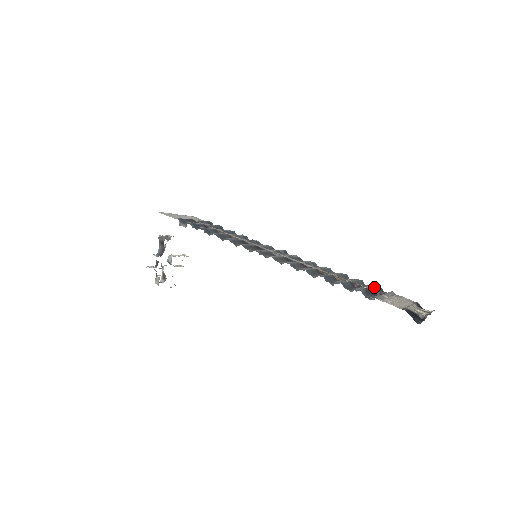
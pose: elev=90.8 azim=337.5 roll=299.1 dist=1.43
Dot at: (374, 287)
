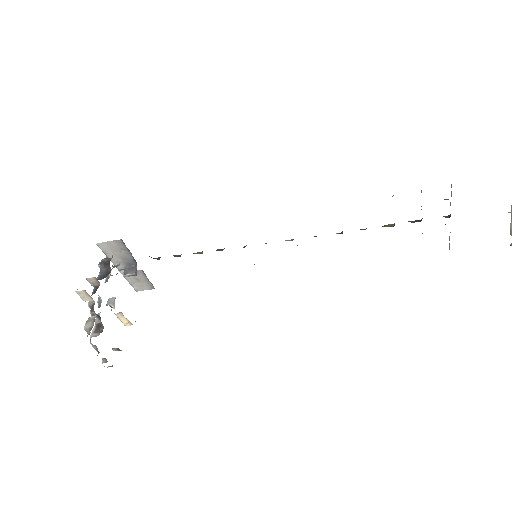
Dot at: occluded
